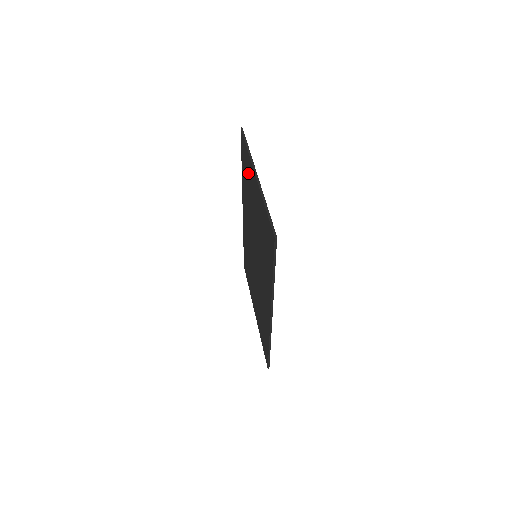
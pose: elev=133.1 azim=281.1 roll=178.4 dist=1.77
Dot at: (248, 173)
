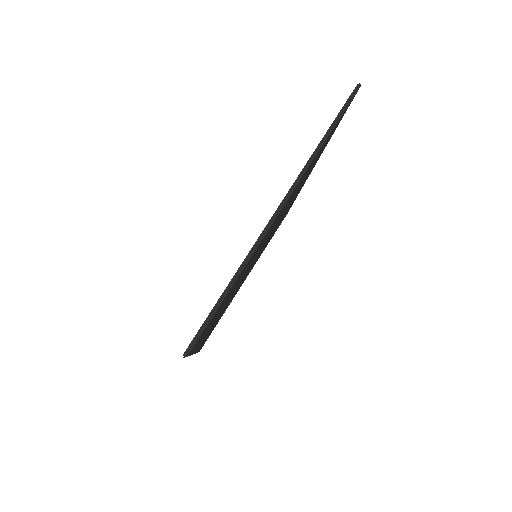
Dot at: occluded
